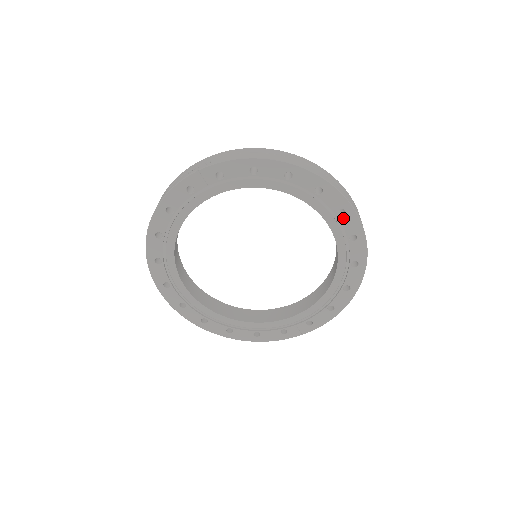
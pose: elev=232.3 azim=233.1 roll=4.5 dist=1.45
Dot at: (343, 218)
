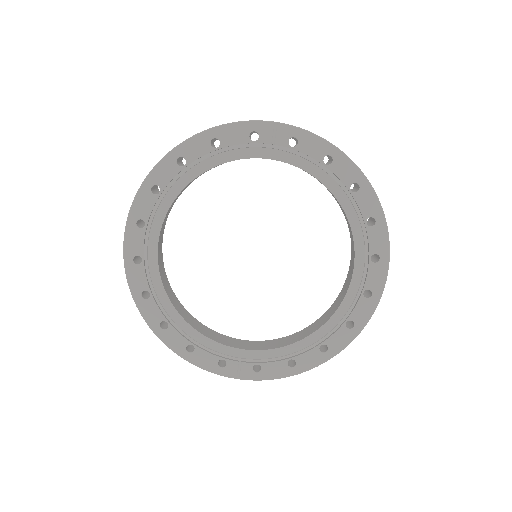
Dot at: (373, 266)
